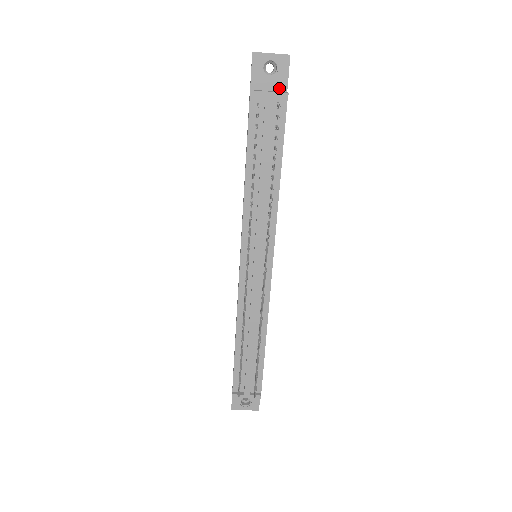
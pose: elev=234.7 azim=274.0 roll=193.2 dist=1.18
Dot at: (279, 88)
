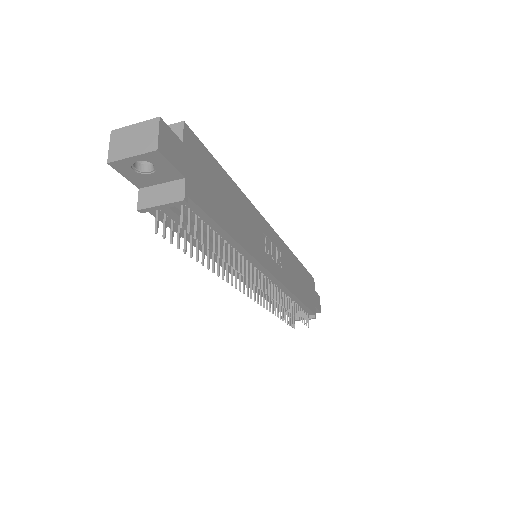
Dot at: (172, 178)
